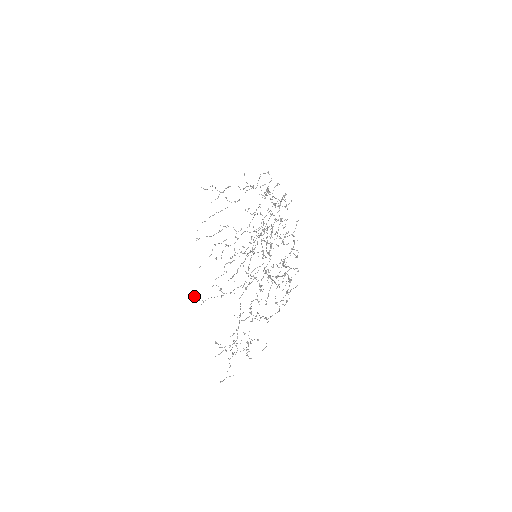
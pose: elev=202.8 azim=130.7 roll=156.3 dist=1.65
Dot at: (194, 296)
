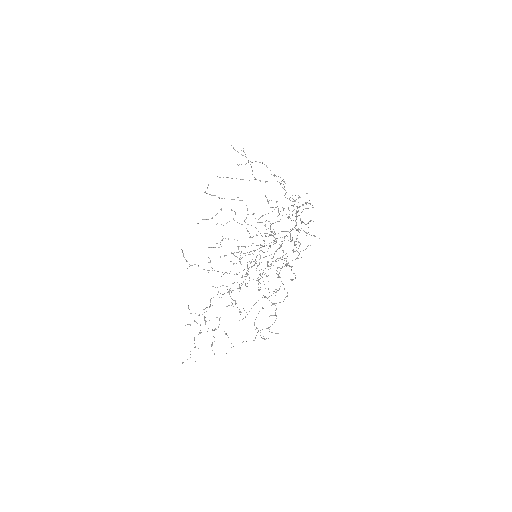
Dot at: (182, 252)
